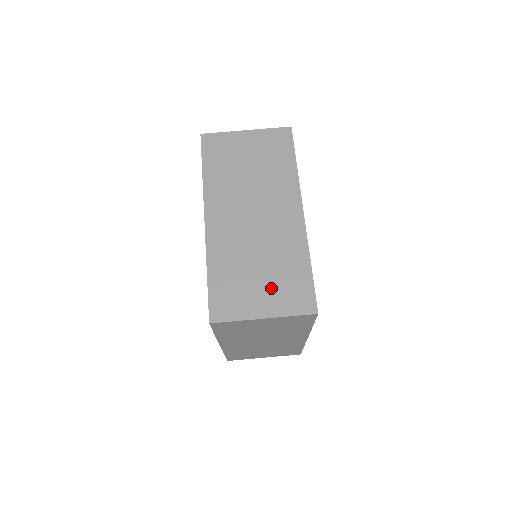
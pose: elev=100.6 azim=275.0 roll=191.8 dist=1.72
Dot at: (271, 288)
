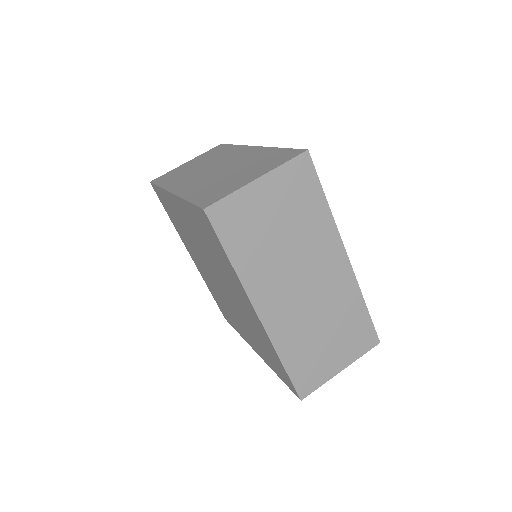
Dot at: (340, 344)
